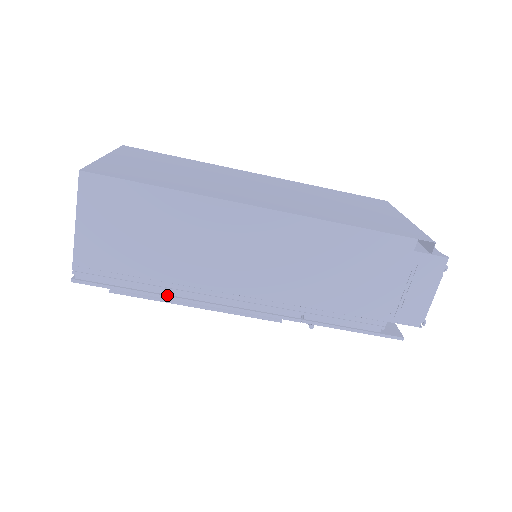
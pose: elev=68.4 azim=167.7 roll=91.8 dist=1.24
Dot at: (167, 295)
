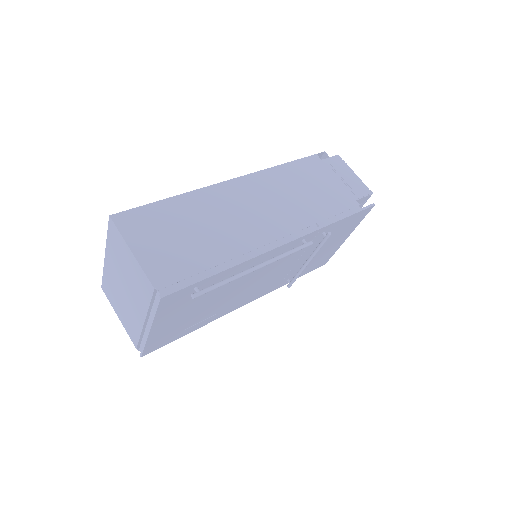
Dot at: (233, 264)
